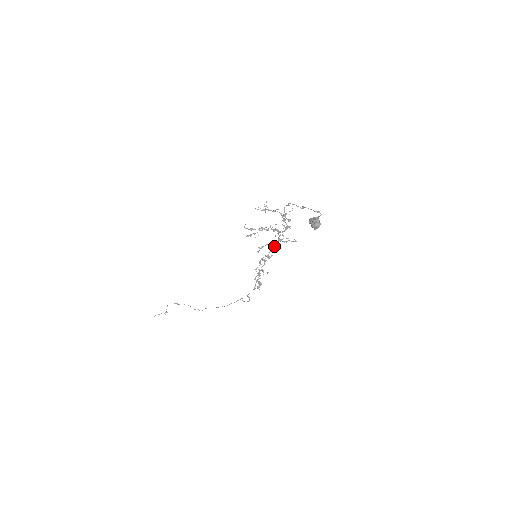
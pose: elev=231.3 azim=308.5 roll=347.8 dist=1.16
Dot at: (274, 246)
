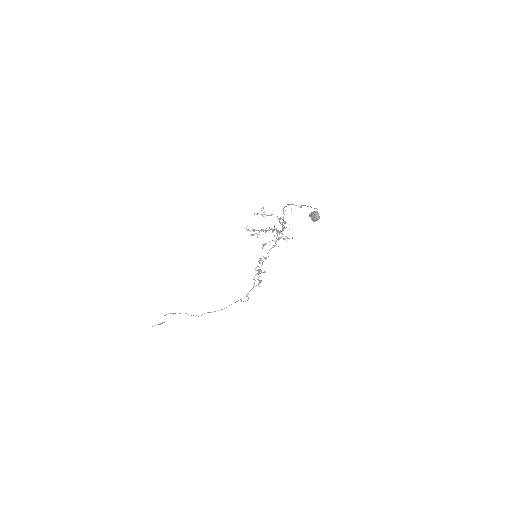
Dot at: (273, 245)
